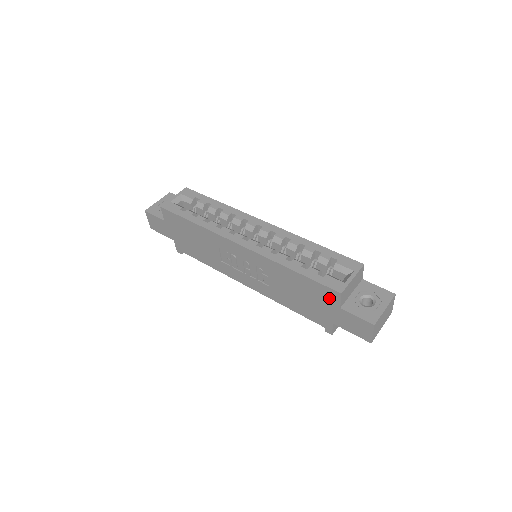
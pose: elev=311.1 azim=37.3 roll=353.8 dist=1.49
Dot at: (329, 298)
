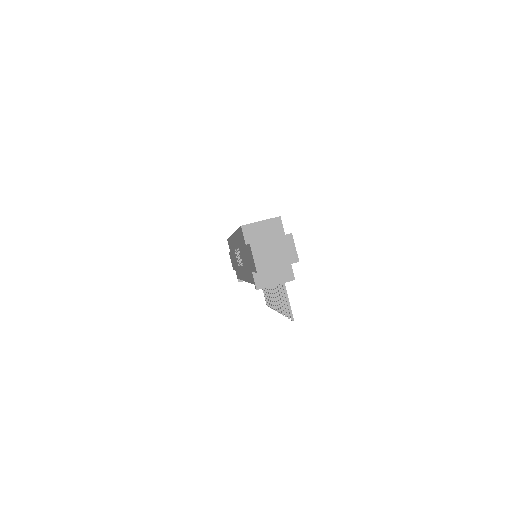
Dot at: (243, 240)
